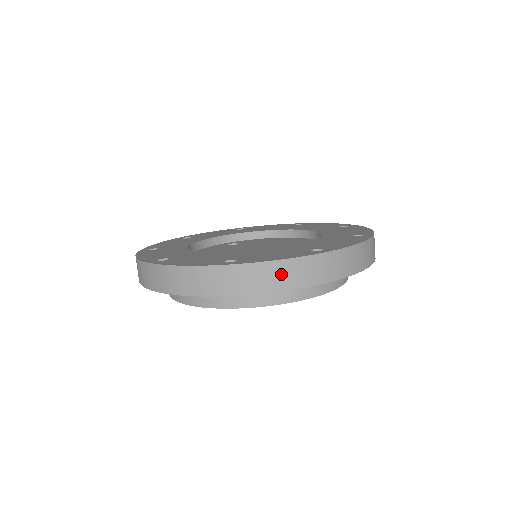
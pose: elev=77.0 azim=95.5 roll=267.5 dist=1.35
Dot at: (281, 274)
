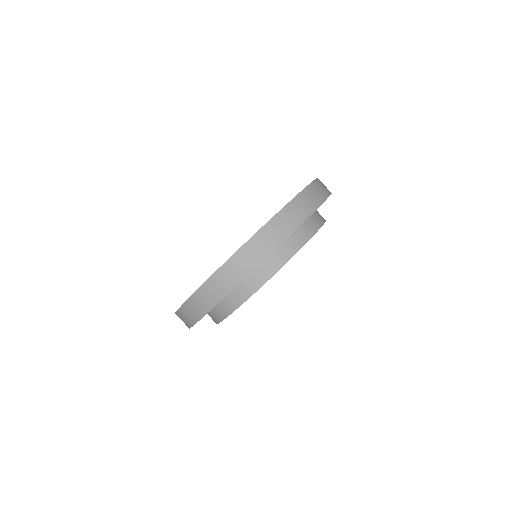
Dot at: (291, 215)
